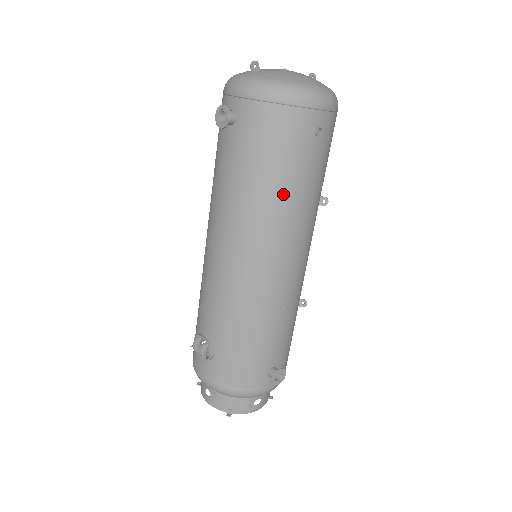
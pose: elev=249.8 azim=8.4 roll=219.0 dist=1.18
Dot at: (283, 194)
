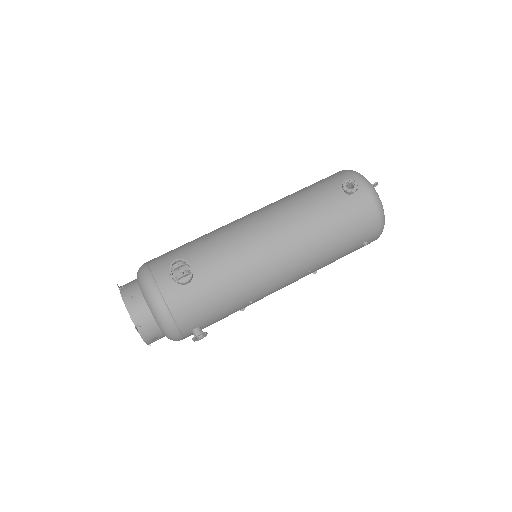
Dot at: (329, 250)
